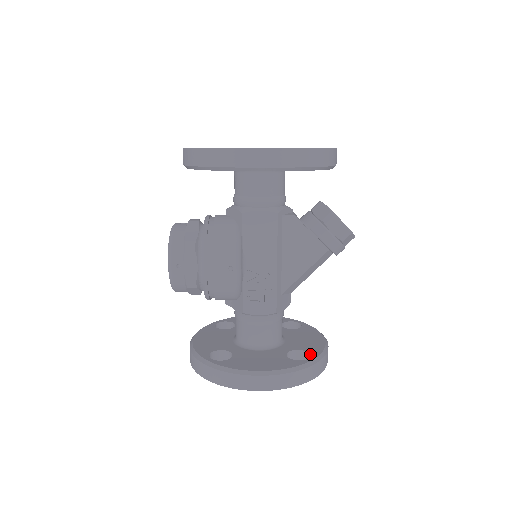
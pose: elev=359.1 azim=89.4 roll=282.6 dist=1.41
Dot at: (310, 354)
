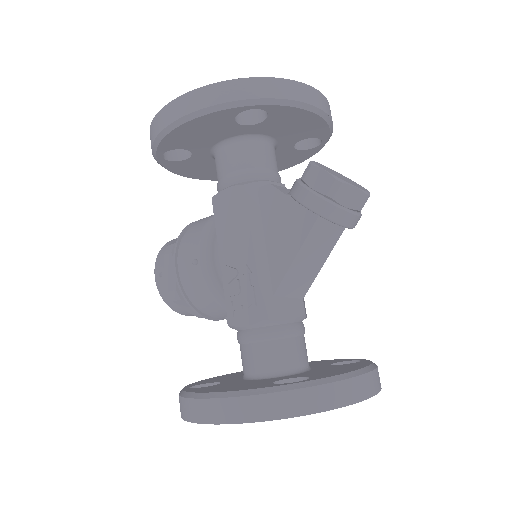
Dot at: occluded
